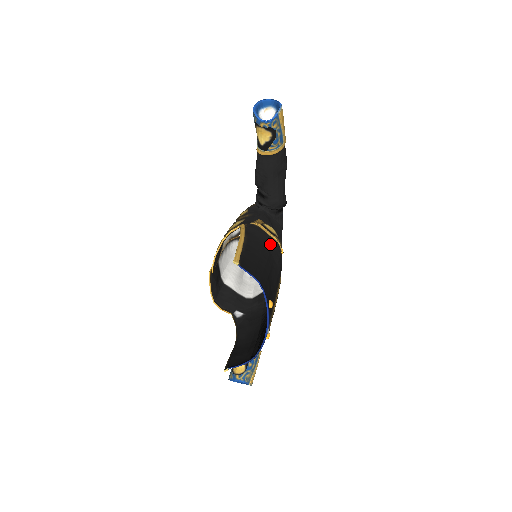
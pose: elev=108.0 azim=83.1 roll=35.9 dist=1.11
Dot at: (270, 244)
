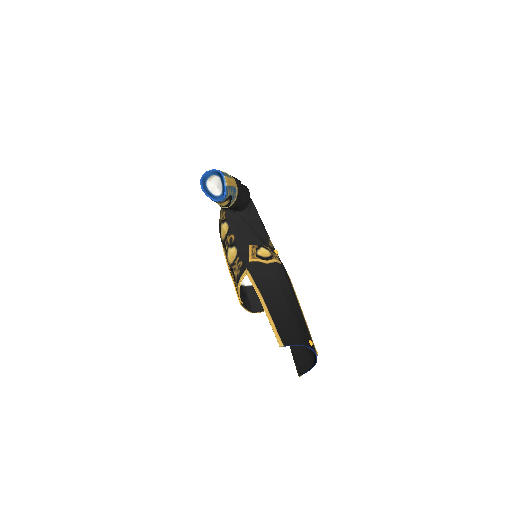
Dot at: (276, 278)
